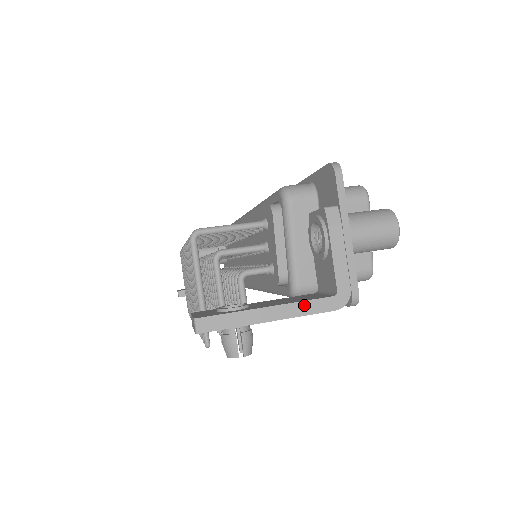
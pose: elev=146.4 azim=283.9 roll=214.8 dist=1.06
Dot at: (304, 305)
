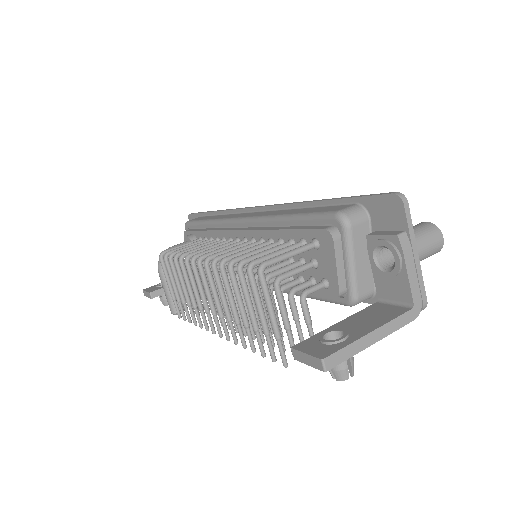
Dot at: (394, 323)
